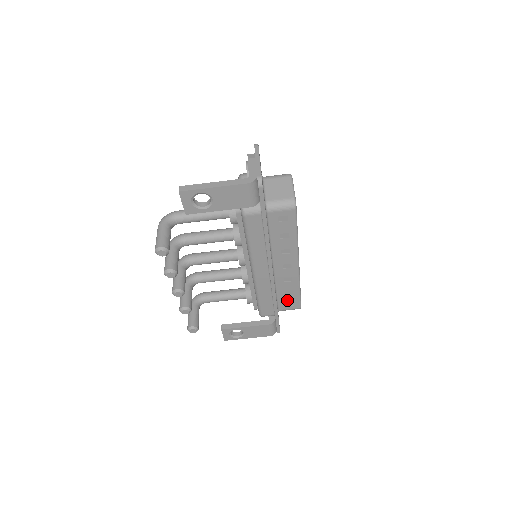
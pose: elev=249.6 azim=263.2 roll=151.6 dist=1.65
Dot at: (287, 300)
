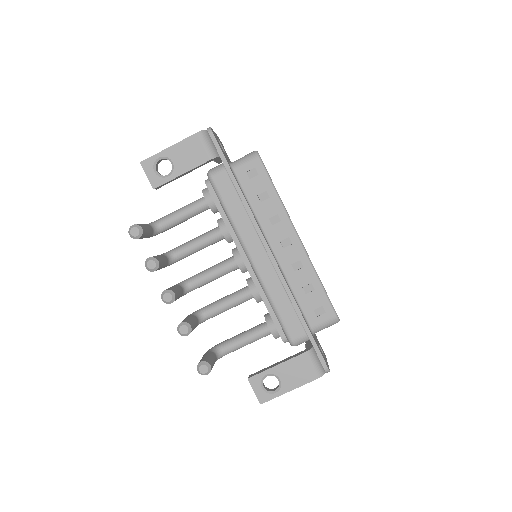
Dot at: (312, 305)
